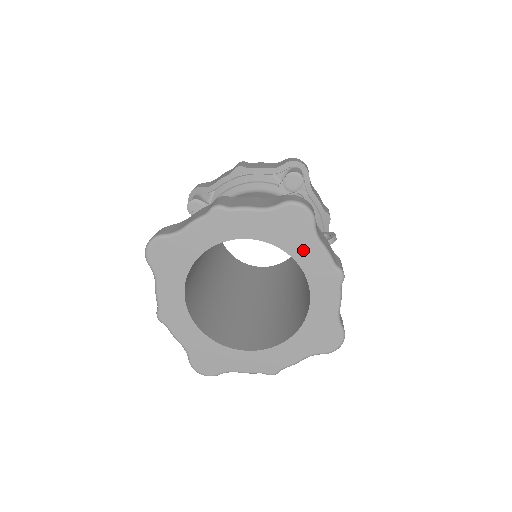
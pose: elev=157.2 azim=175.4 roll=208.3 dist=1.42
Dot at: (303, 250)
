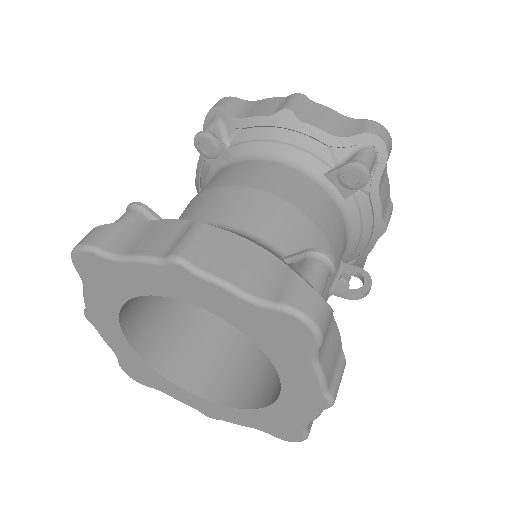
Dot at: (288, 361)
